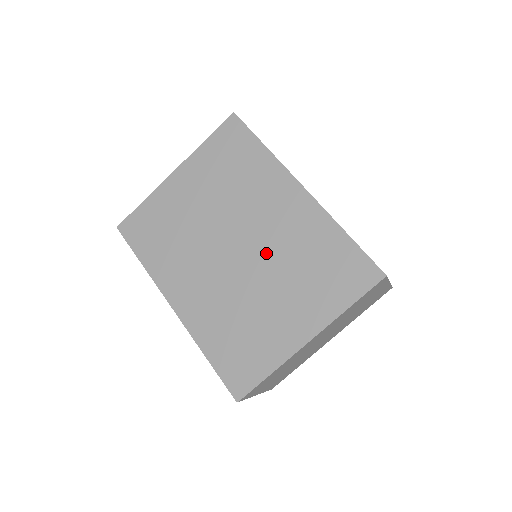
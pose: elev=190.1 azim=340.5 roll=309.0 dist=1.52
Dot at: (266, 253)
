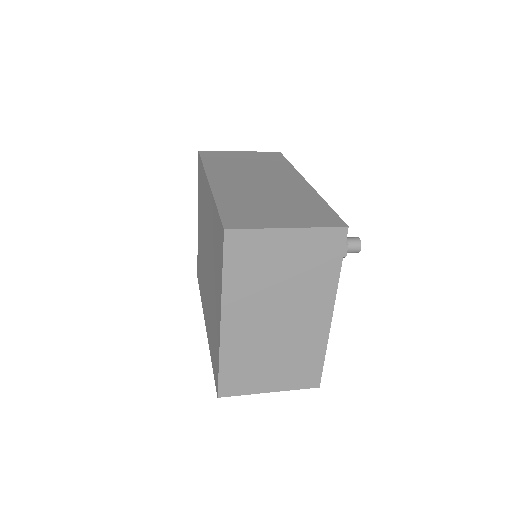
Dot at: (209, 254)
